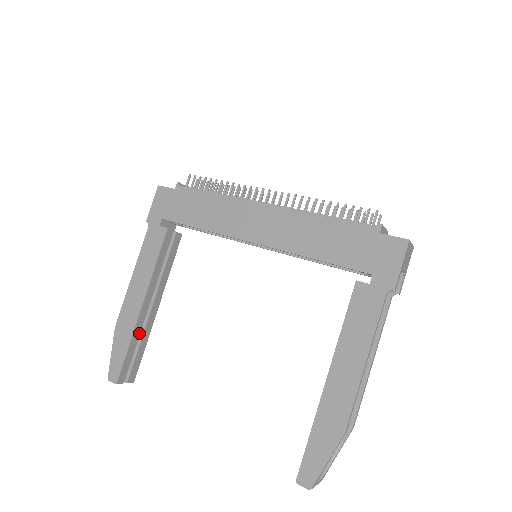
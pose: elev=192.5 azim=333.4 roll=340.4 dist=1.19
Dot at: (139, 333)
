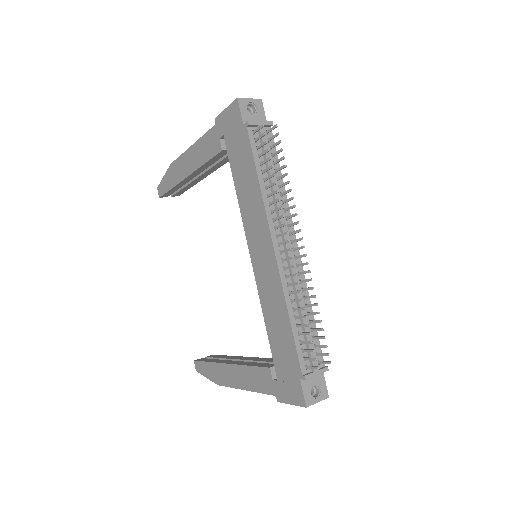
Dot at: (183, 184)
